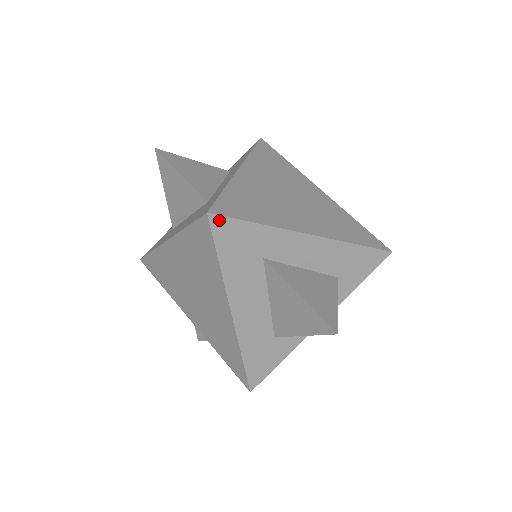
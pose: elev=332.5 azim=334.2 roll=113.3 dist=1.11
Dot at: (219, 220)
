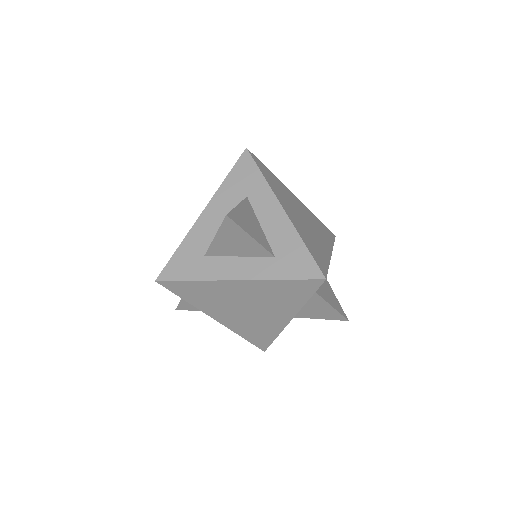
Dot at: (248, 156)
